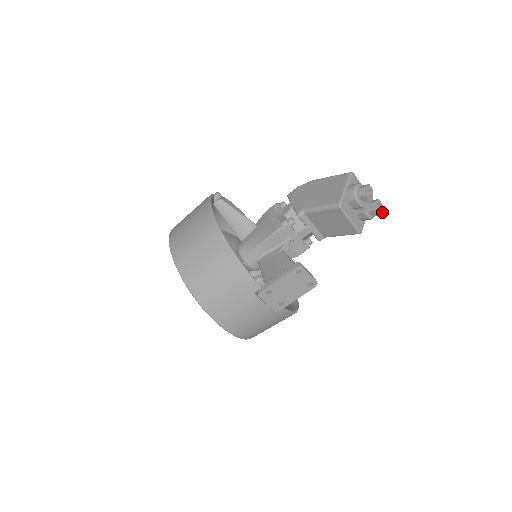
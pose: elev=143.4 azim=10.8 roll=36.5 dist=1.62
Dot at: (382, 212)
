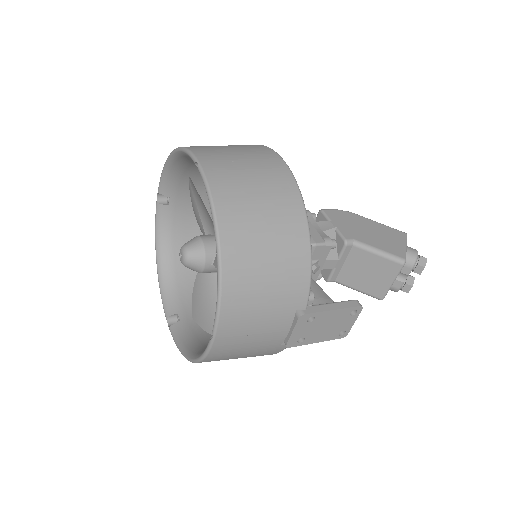
Dot at: occluded
